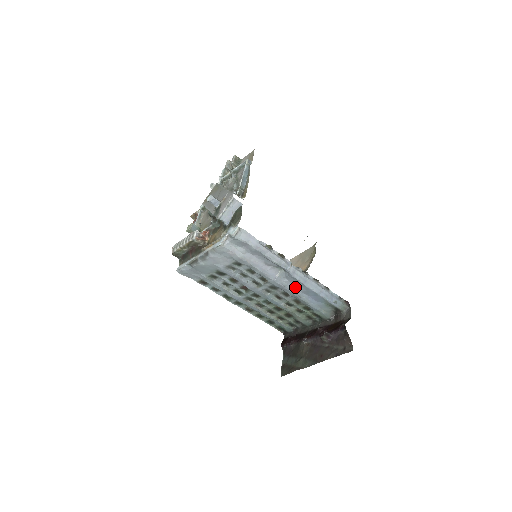
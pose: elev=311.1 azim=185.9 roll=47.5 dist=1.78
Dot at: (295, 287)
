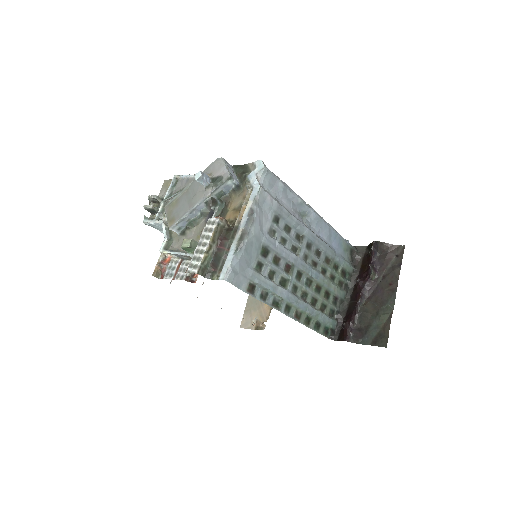
Dot at: (320, 236)
